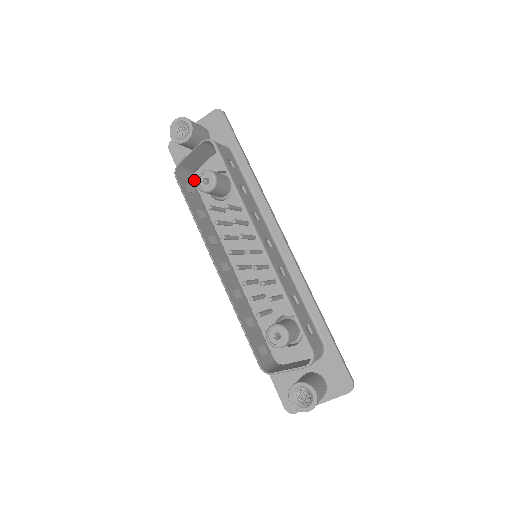
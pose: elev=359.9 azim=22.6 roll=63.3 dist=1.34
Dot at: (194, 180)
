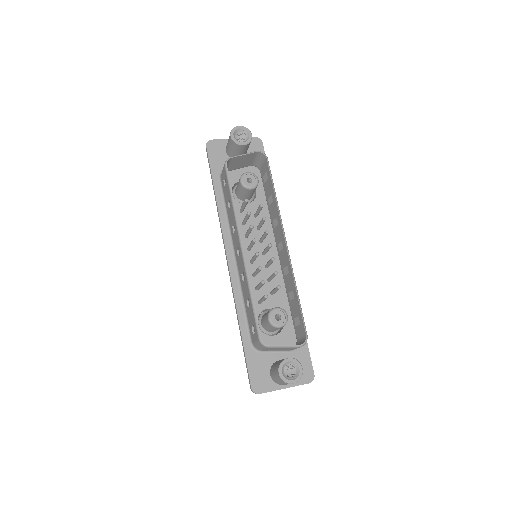
Dot at: occluded
